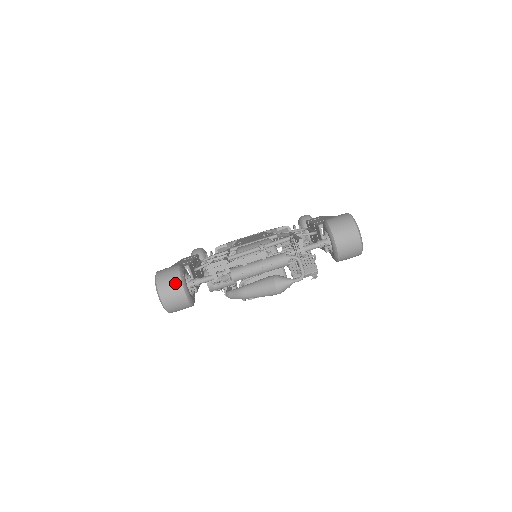
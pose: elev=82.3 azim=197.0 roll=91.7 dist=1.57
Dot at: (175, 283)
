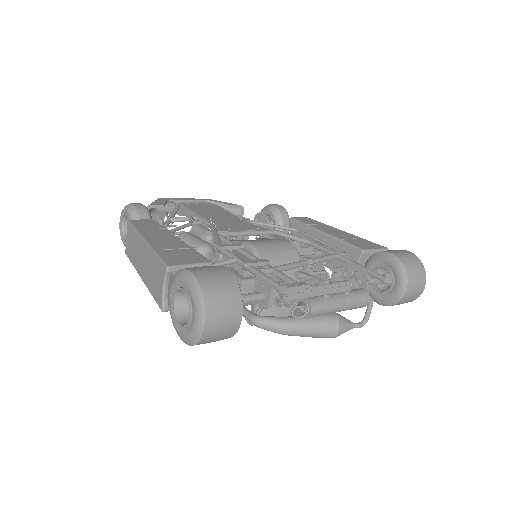
Dot at: (233, 305)
